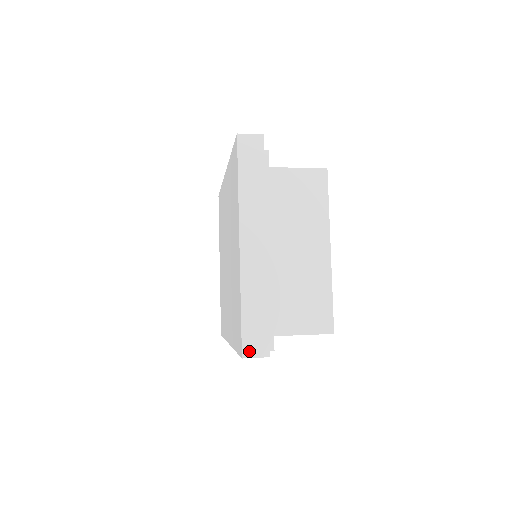
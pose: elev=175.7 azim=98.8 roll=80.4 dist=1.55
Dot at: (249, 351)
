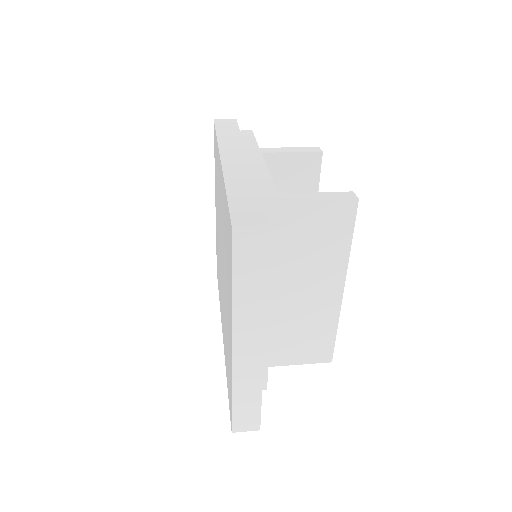
Dot at: (239, 428)
